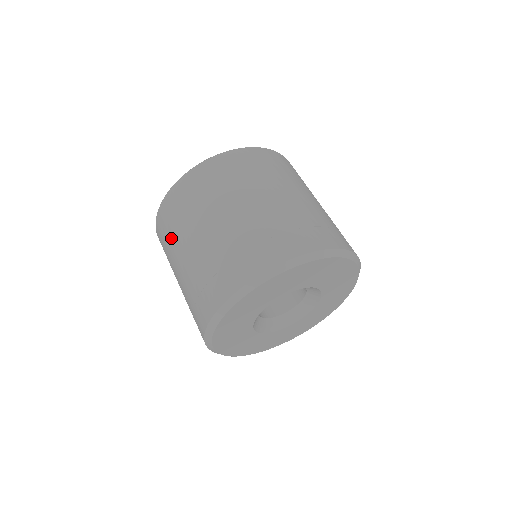
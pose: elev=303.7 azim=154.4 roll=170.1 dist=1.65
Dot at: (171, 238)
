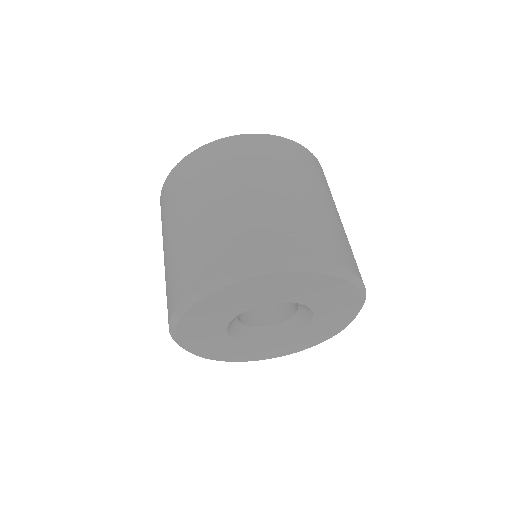
Dot at: (164, 220)
